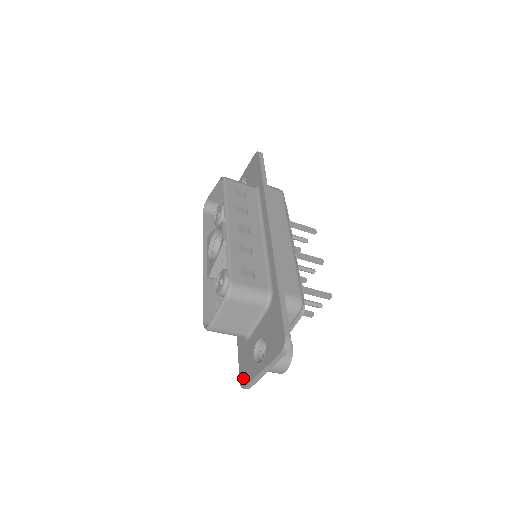
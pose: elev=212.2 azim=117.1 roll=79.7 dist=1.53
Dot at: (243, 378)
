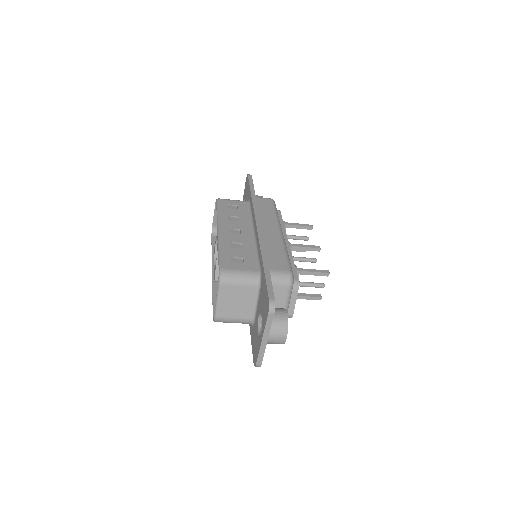
Dot at: (254, 357)
